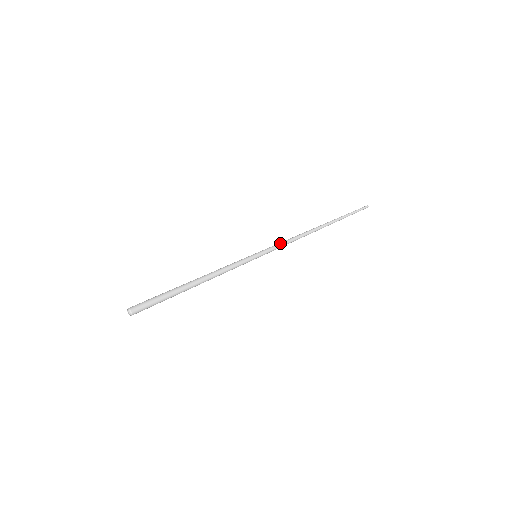
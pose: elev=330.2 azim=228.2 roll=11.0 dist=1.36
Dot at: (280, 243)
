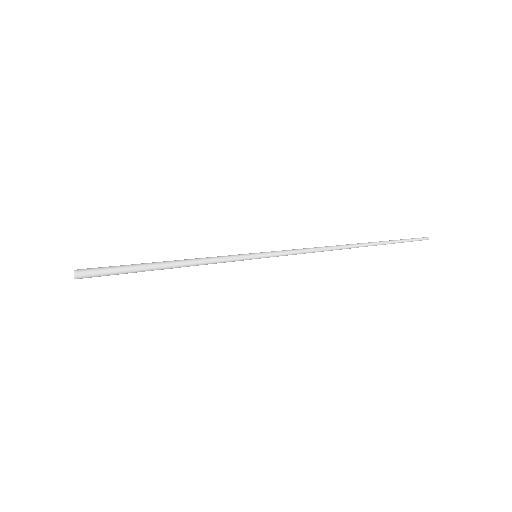
Dot at: (293, 250)
